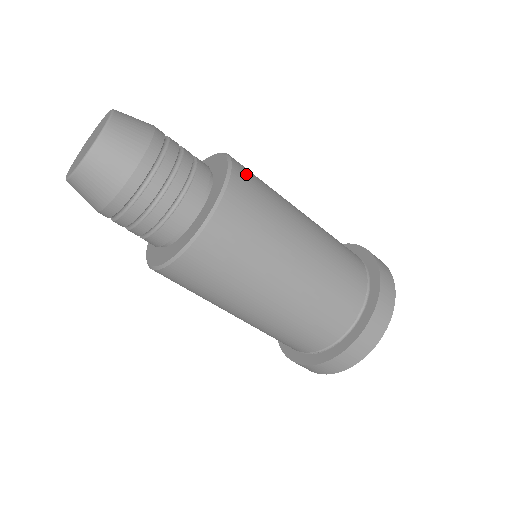
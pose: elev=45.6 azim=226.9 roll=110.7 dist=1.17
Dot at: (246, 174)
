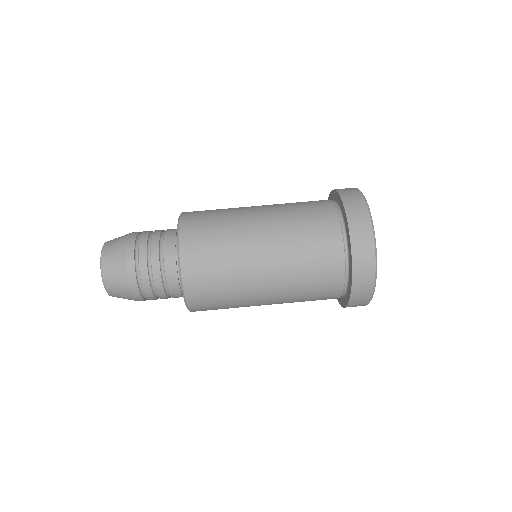
Dot at: occluded
